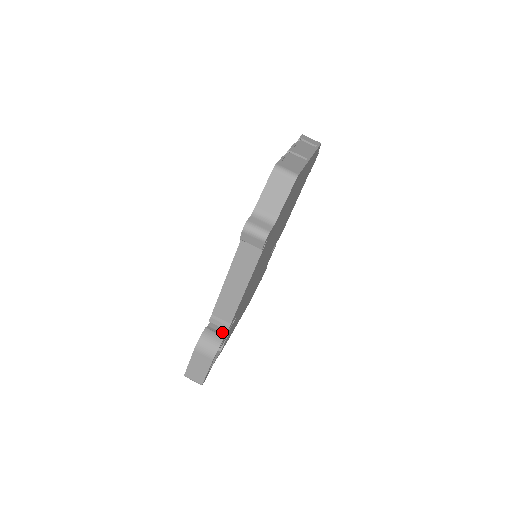
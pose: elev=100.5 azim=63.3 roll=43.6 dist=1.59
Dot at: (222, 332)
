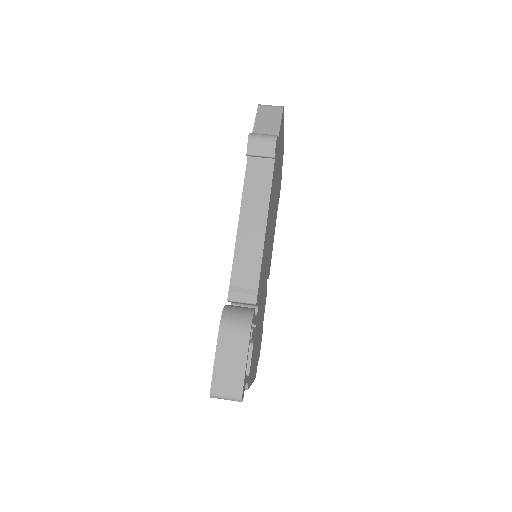
Dot at: occluded
